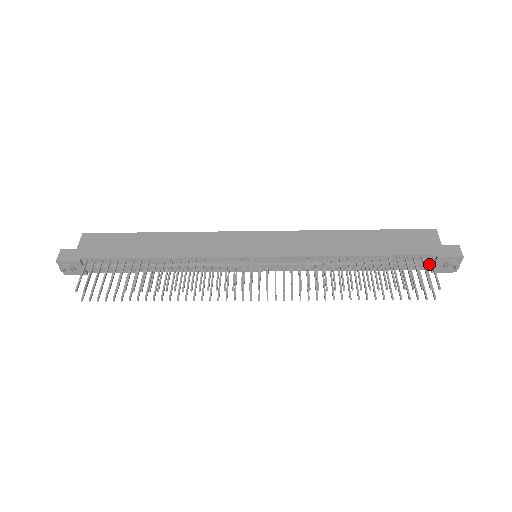
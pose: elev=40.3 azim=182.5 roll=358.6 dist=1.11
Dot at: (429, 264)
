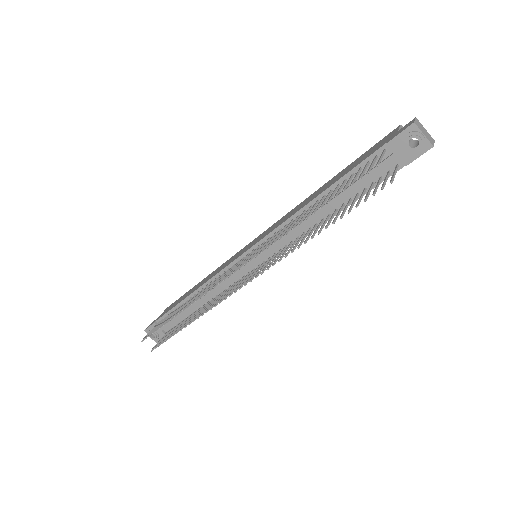
Dot at: (389, 158)
